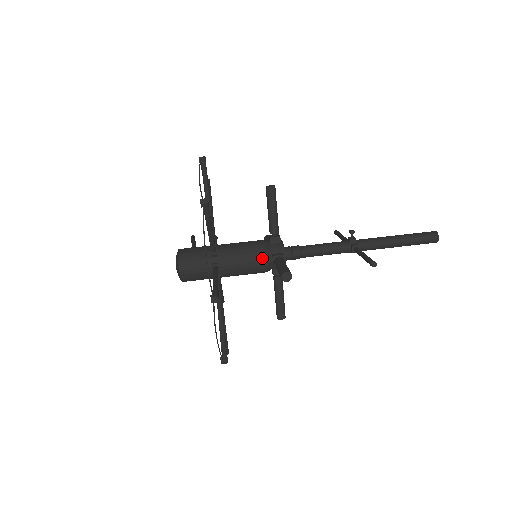
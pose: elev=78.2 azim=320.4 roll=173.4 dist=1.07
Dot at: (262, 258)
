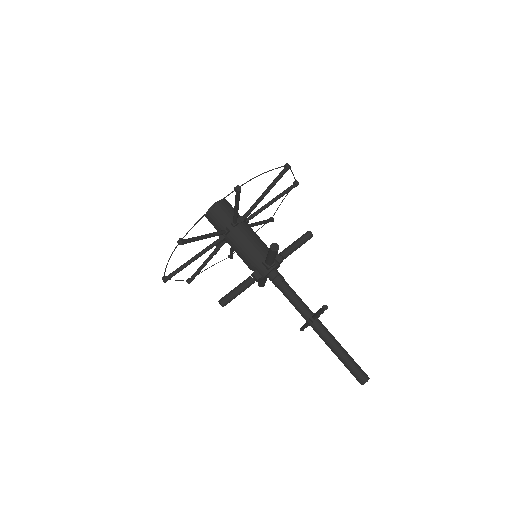
Dot at: (262, 252)
